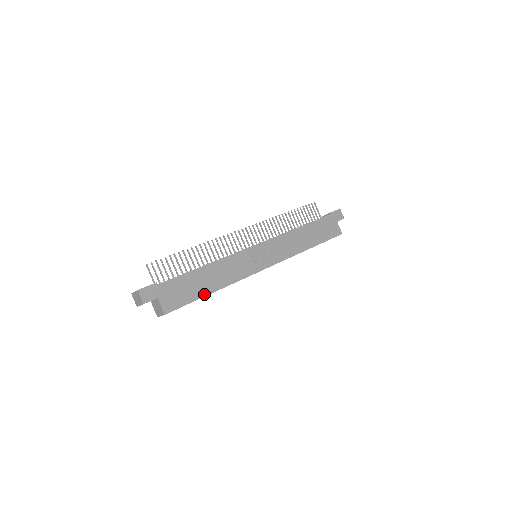
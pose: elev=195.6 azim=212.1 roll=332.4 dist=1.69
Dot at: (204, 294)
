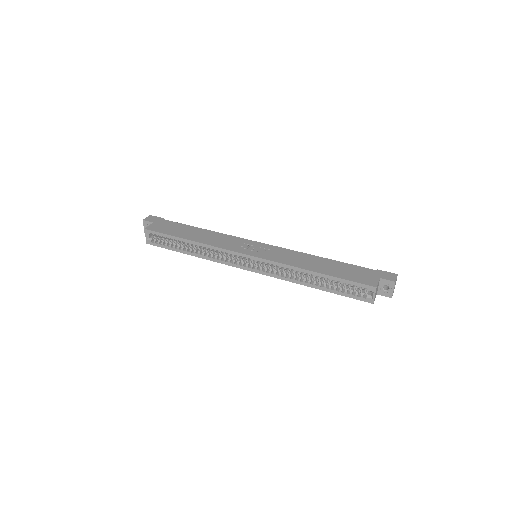
Dot at: (181, 237)
